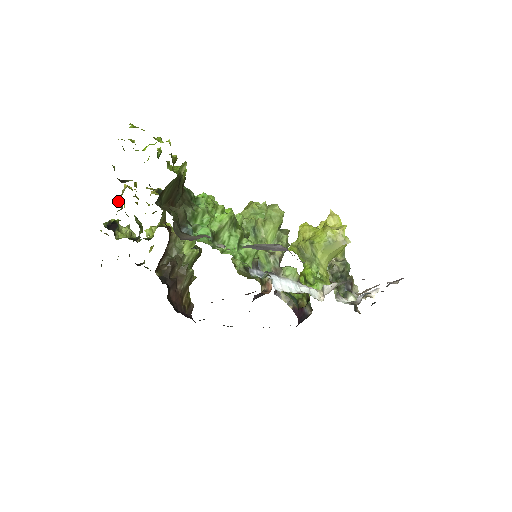
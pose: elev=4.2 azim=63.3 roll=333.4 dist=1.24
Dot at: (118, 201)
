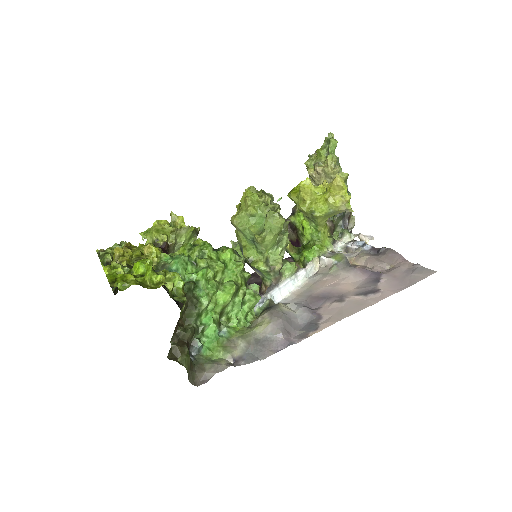
Dot at: occluded
